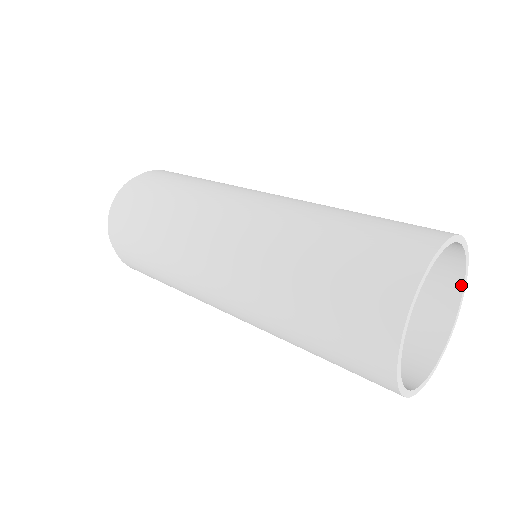
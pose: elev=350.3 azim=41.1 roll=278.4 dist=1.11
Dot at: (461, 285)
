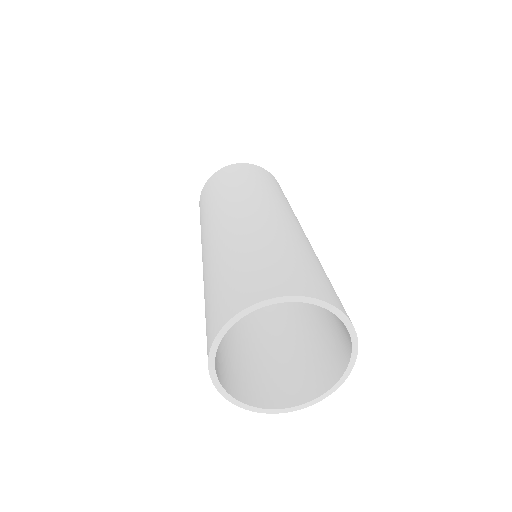
Dot at: (350, 340)
